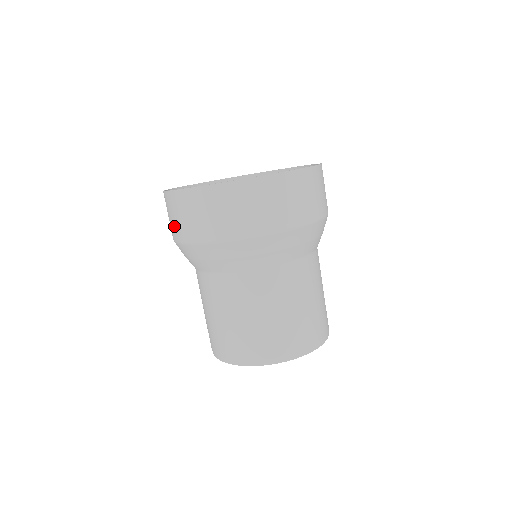
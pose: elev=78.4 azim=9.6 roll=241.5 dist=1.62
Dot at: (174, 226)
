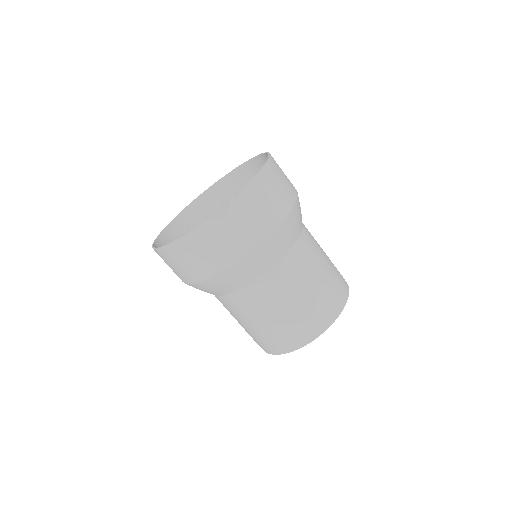
Dot at: occluded
